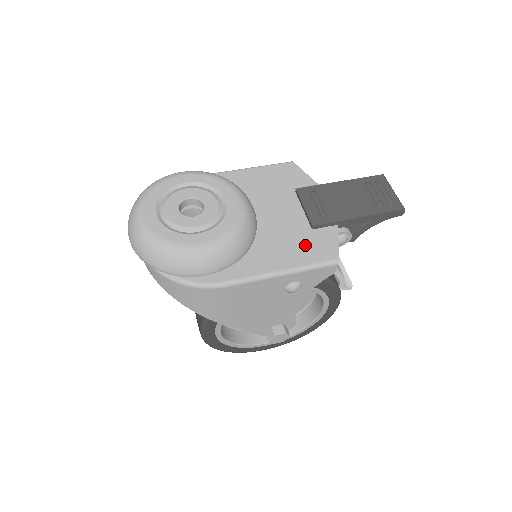
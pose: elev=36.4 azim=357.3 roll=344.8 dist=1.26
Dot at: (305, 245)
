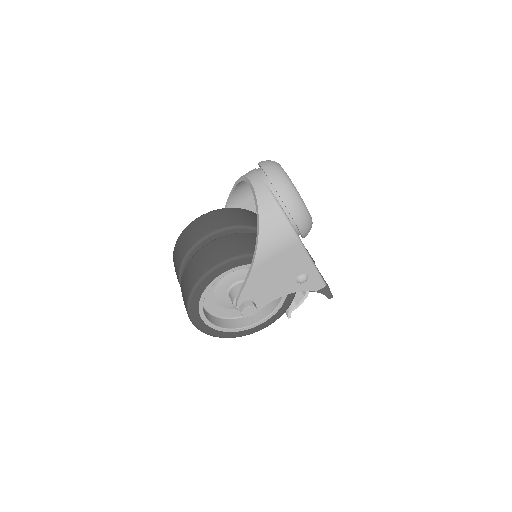
Dot at: occluded
